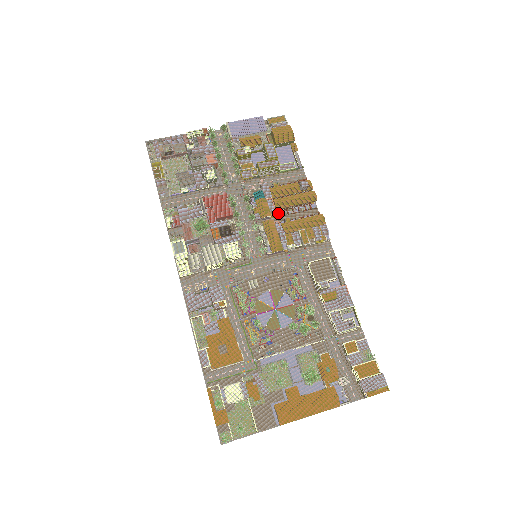
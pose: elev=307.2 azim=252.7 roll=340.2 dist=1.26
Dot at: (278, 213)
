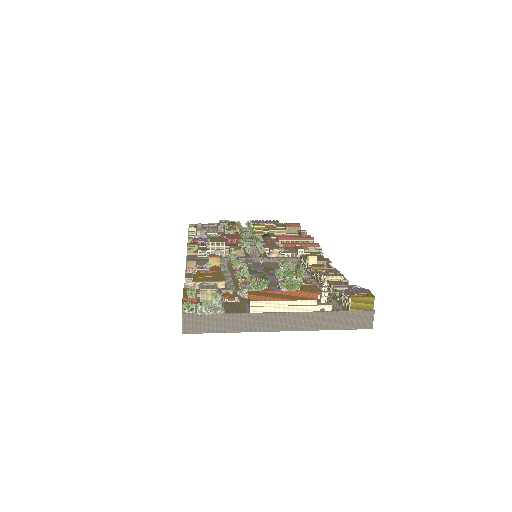
Dot at: occluded
